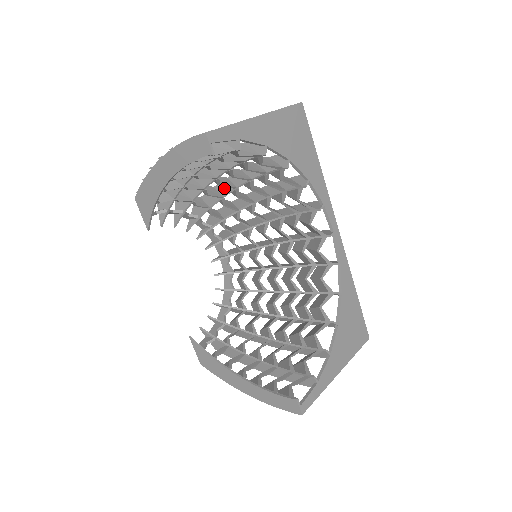
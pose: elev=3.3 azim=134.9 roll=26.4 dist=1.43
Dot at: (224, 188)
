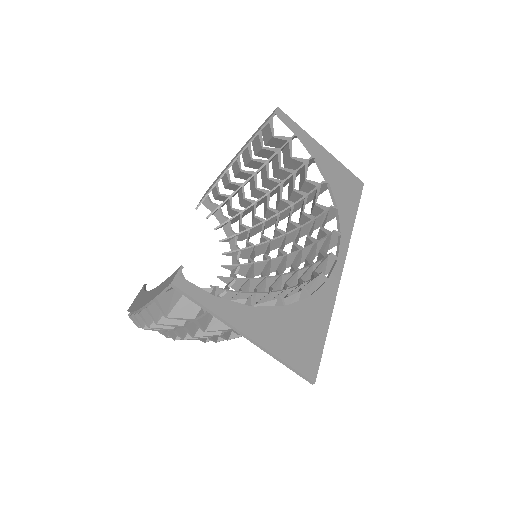
Dot at: (271, 220)
